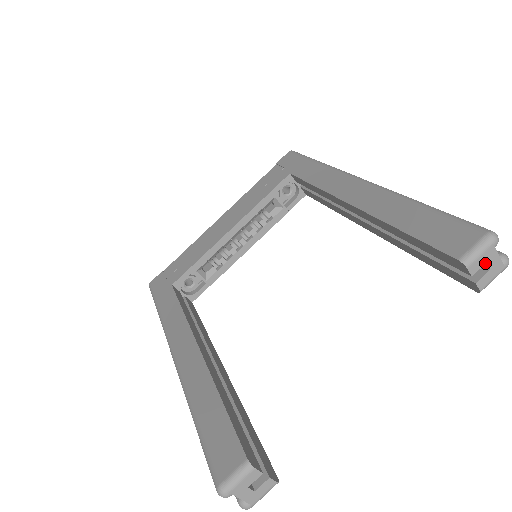
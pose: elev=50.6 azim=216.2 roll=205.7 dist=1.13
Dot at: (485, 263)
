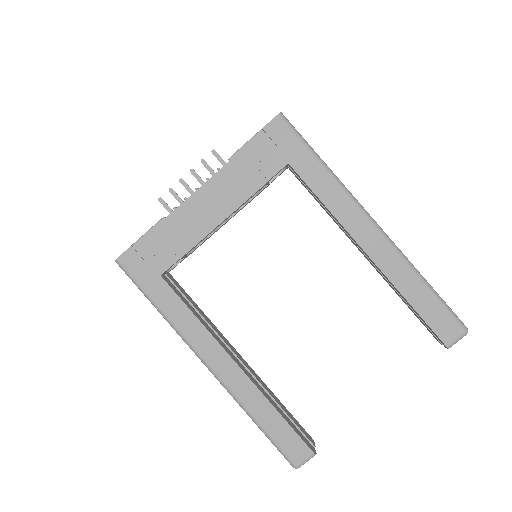
Dot at: occluded
